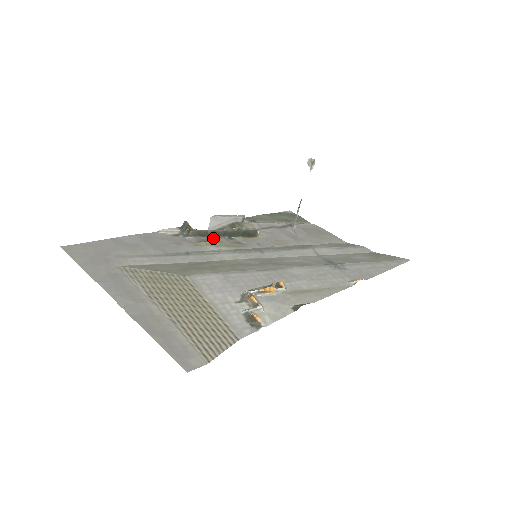
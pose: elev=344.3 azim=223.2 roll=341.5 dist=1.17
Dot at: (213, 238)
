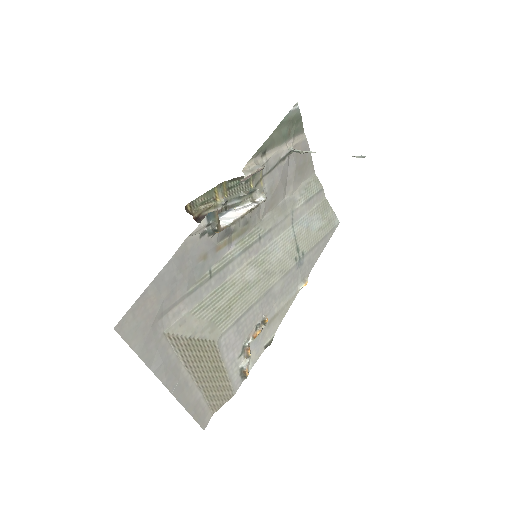
Dot at: occluded
